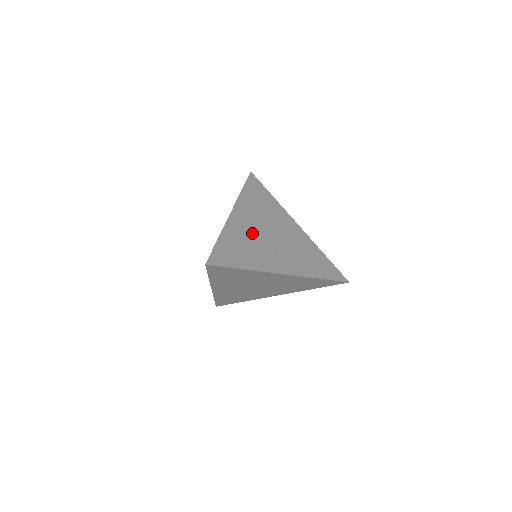
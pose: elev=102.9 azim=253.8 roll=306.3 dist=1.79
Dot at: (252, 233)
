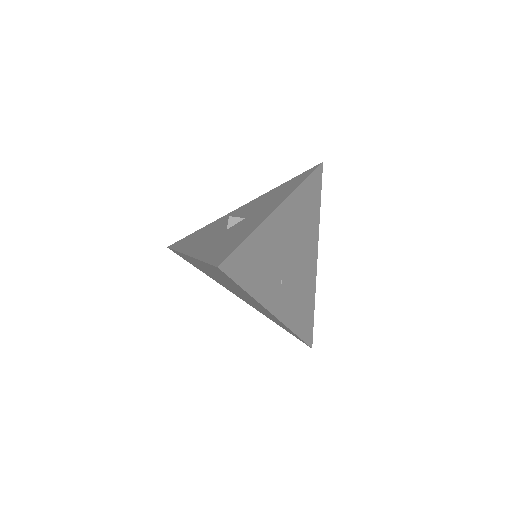
Dot at: (279, 246)
